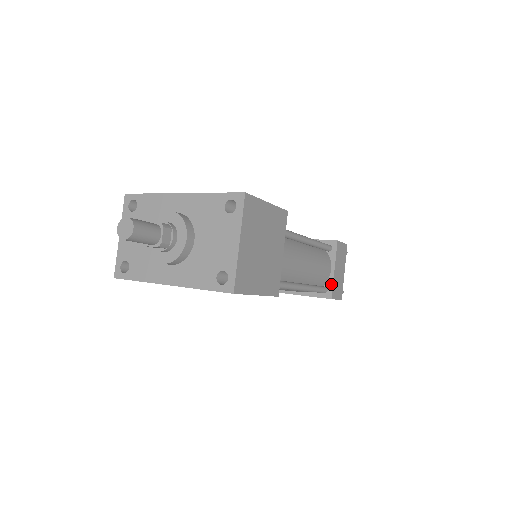
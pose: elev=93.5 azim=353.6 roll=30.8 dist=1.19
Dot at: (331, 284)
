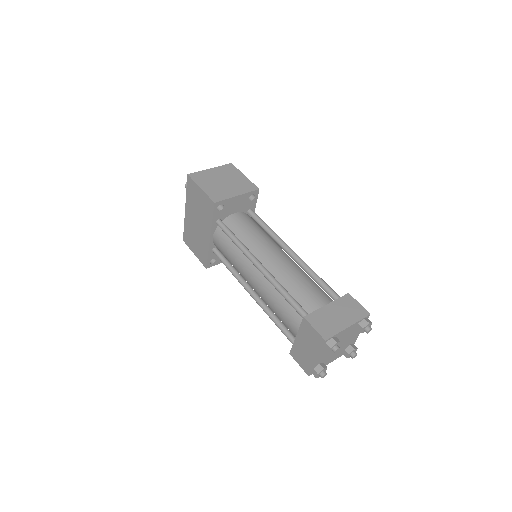
Dot at: (315, 312)
